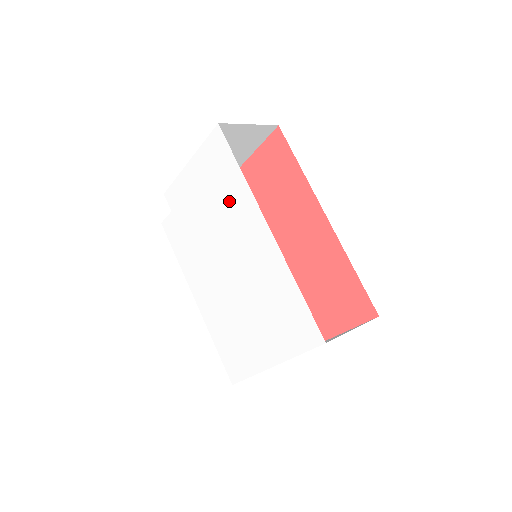
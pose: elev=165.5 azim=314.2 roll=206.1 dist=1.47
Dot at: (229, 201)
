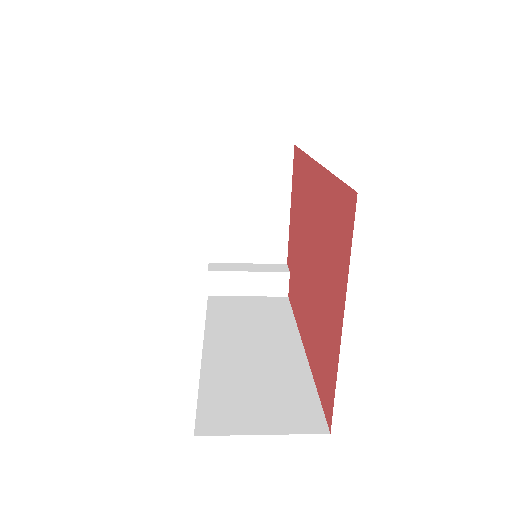
Dot at: occluded
